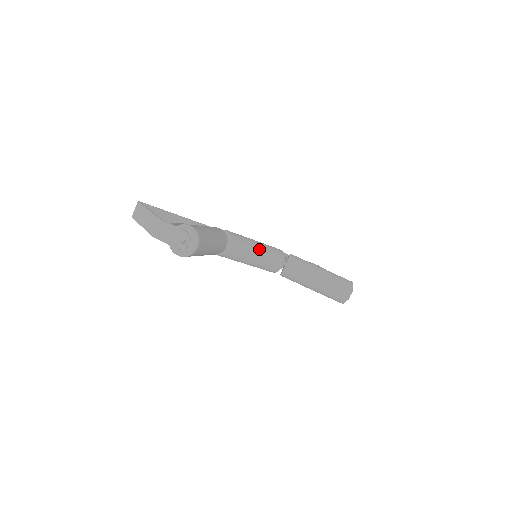
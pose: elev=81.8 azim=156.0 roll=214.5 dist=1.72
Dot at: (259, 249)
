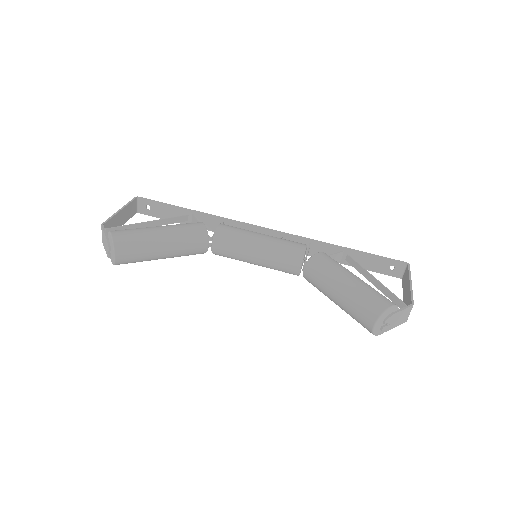
Dot at: (258, 248)
